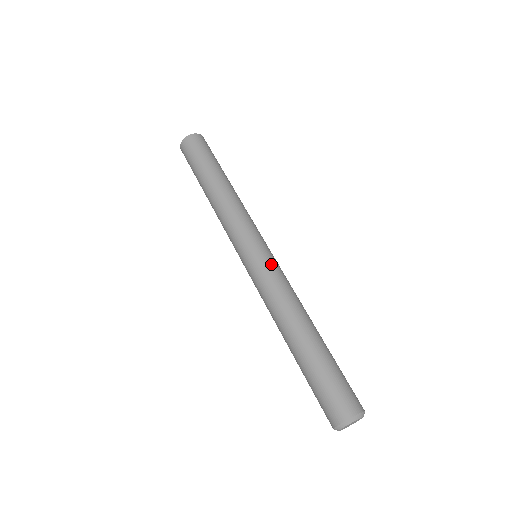
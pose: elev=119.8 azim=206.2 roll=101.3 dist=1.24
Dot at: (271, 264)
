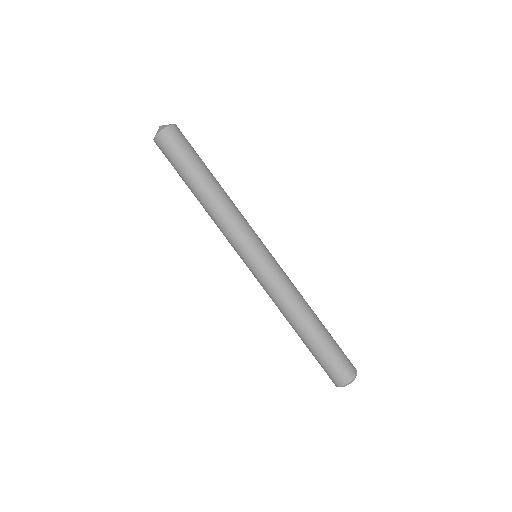
Dot at: (275, 267)
